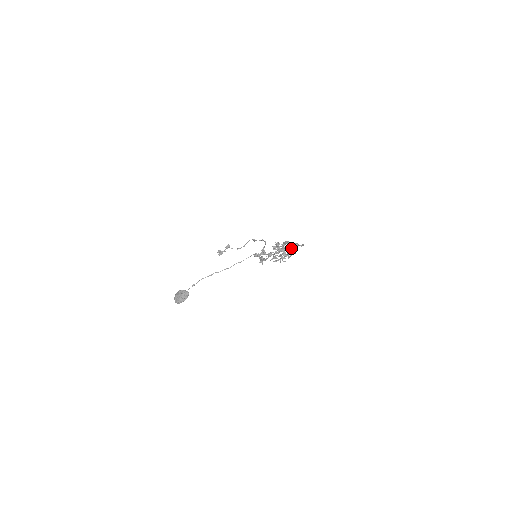
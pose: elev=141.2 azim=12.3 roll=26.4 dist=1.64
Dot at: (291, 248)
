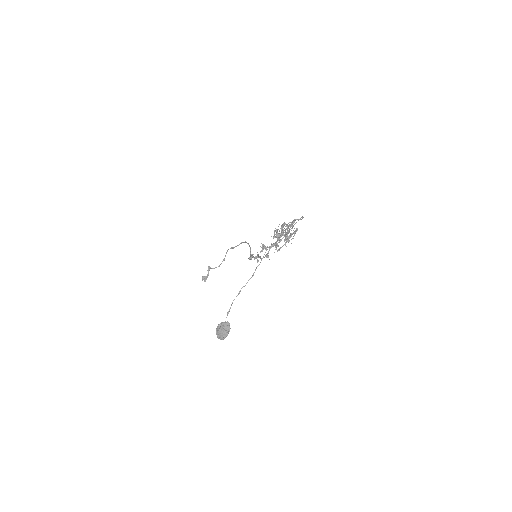
Dot at: (290, 227)
